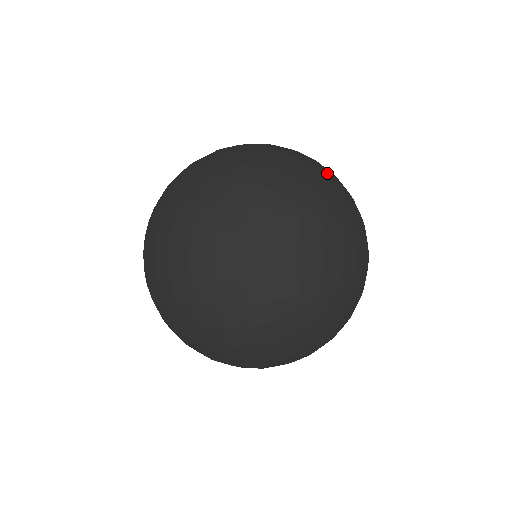
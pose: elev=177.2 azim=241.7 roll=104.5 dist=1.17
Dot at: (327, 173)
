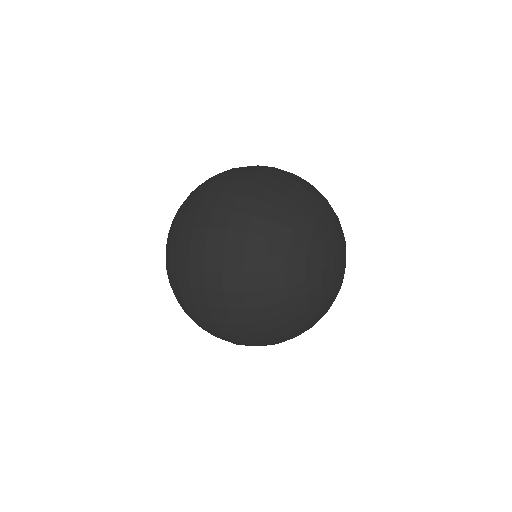
Dot at: (318, 195)
